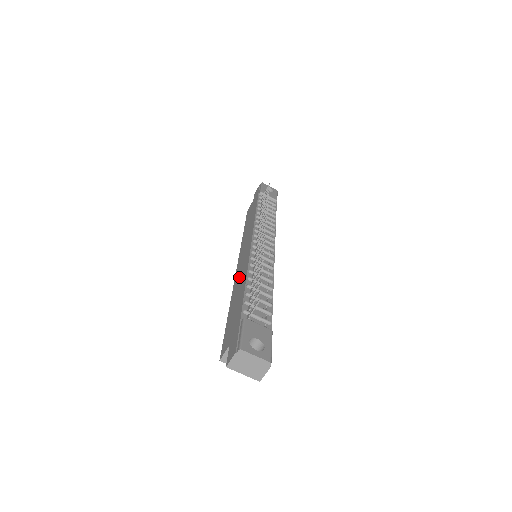
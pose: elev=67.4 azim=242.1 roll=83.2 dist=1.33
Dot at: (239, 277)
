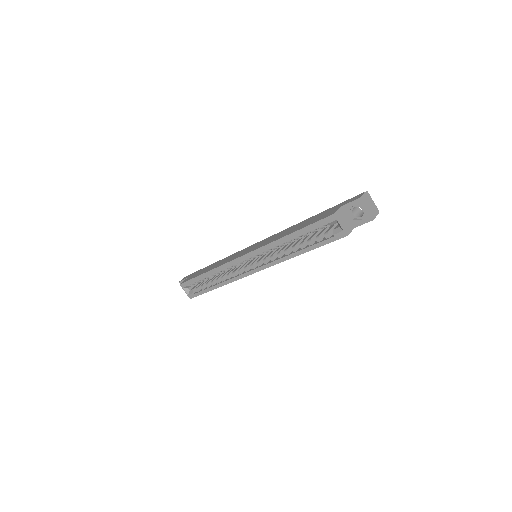
Dot at: (273, 238)
